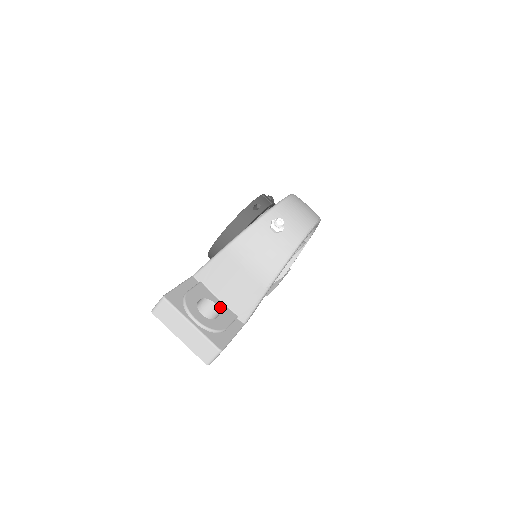
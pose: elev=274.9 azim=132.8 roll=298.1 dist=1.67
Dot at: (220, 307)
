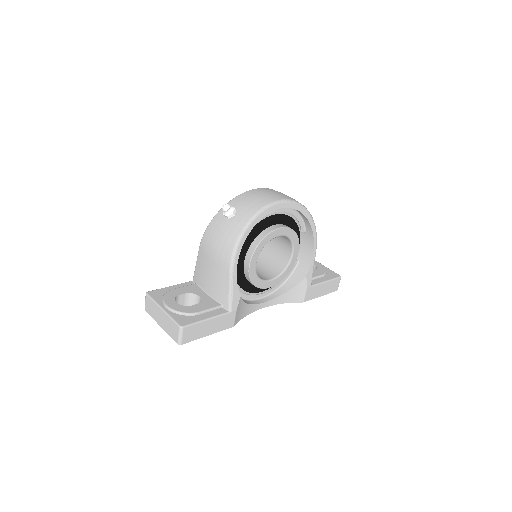
Dot at: (204, 299)
